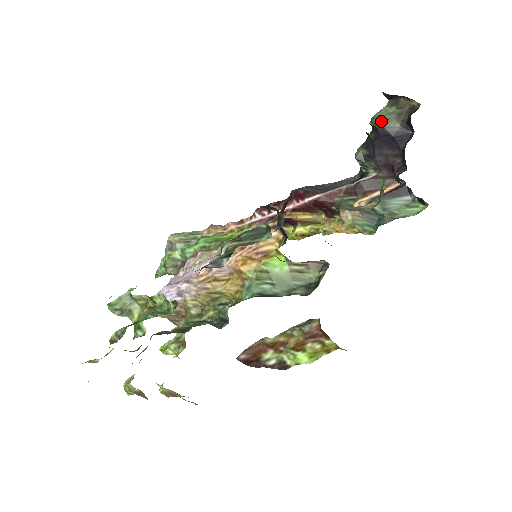
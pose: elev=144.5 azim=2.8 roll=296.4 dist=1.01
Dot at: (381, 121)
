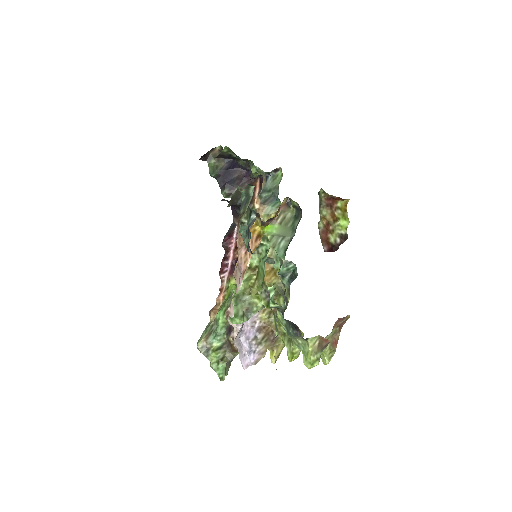
Dot at: (215, 170)
